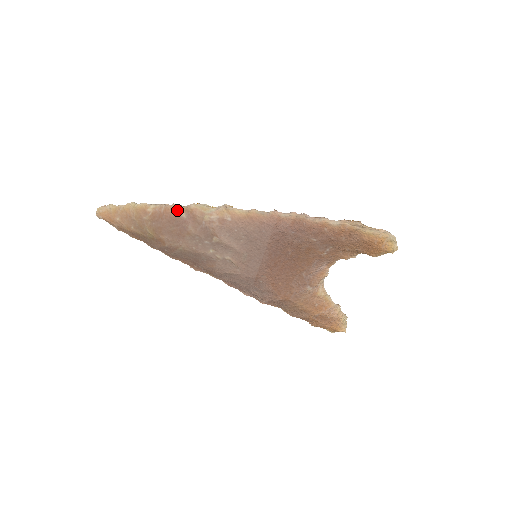
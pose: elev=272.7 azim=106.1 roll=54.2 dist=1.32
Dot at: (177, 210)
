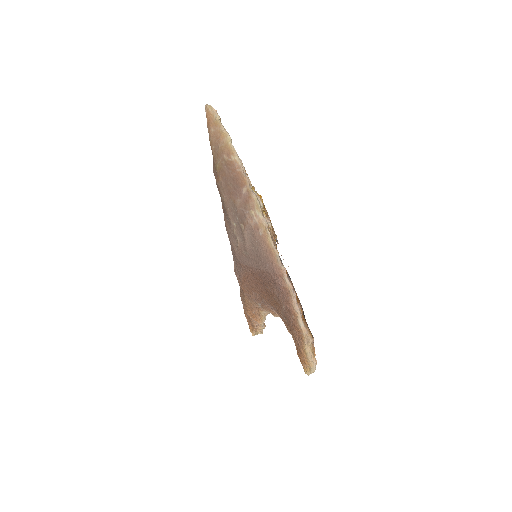
Dot at: (245, 183)
